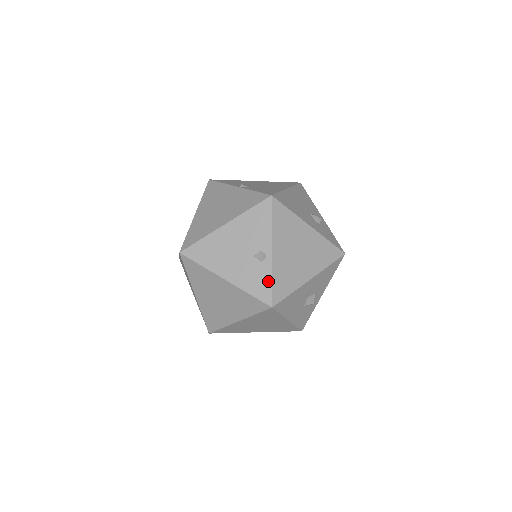
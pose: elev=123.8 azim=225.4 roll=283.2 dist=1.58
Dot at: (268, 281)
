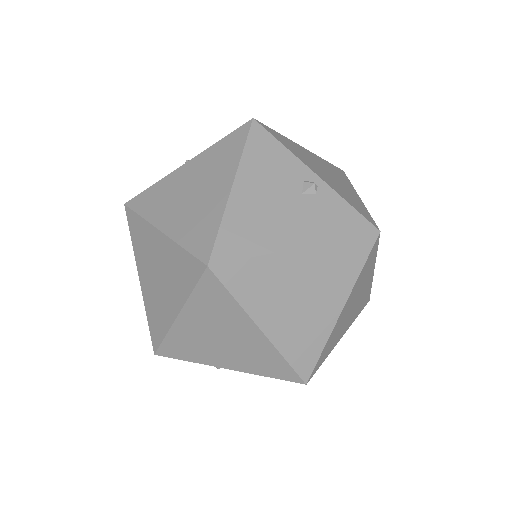
Dot at: (346, 207)
